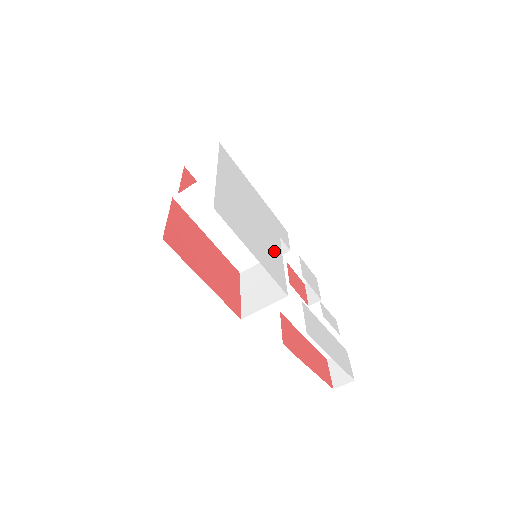
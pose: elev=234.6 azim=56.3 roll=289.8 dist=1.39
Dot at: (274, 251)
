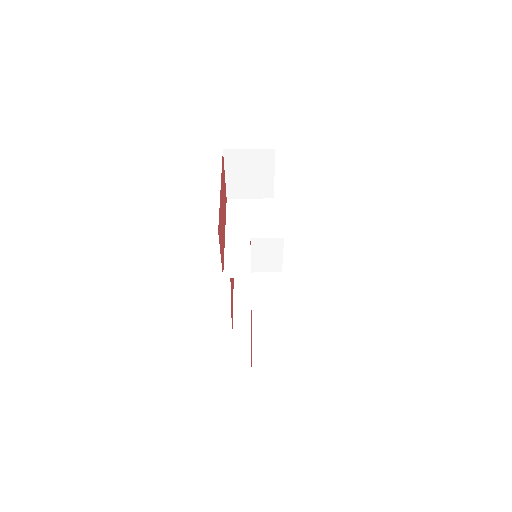
Dot at: occluded
